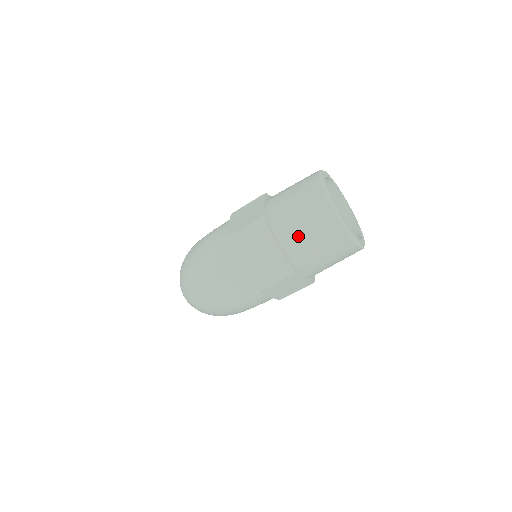
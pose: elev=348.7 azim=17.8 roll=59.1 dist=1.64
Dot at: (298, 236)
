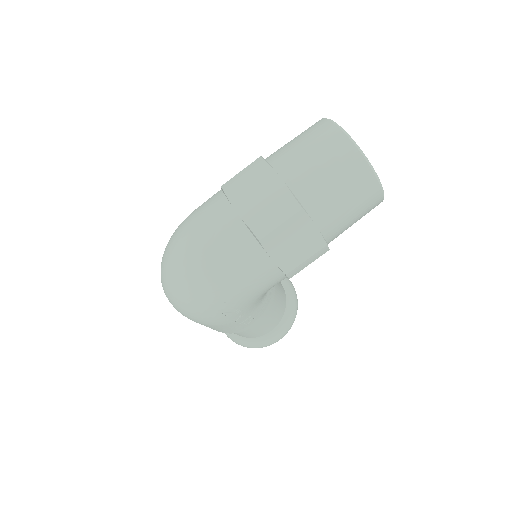
Dot at: (302, 164)
